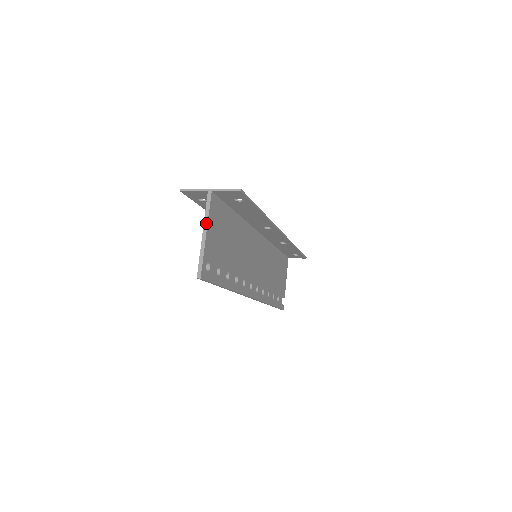
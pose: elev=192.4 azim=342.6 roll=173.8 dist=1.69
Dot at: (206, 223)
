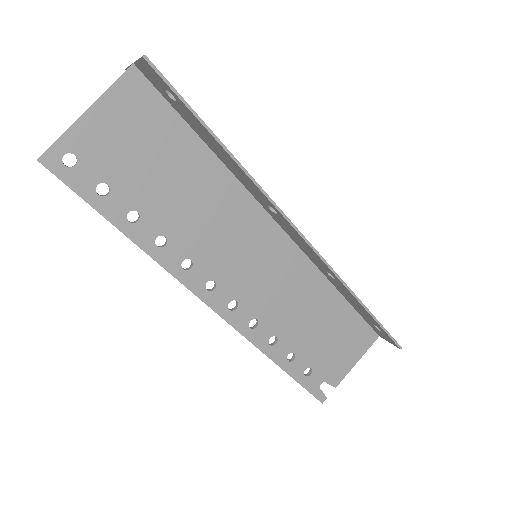
Dot at: (97, 99)
